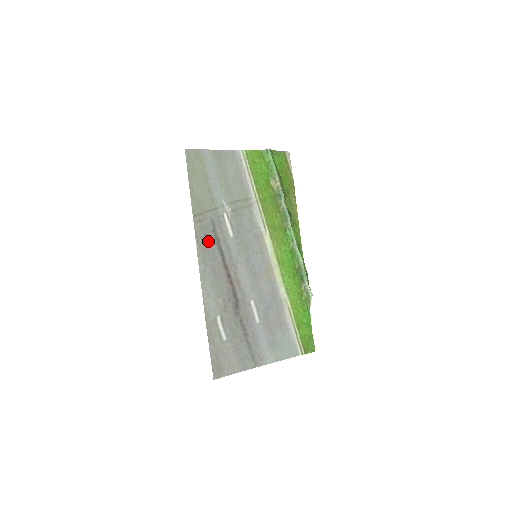
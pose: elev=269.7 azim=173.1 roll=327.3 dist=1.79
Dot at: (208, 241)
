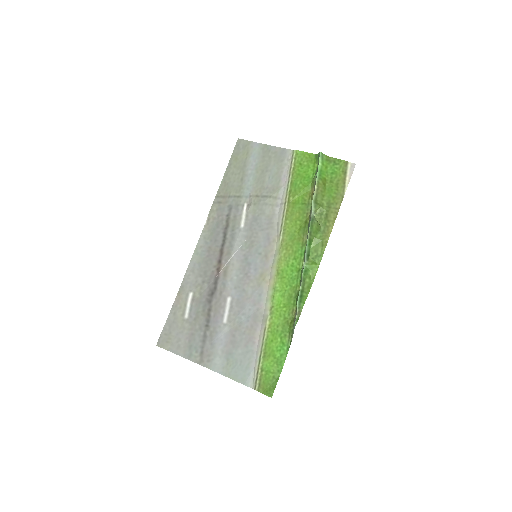
Dot at: (218, 223)
